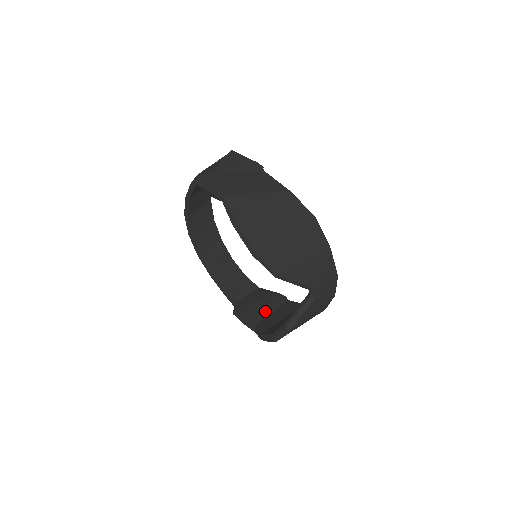
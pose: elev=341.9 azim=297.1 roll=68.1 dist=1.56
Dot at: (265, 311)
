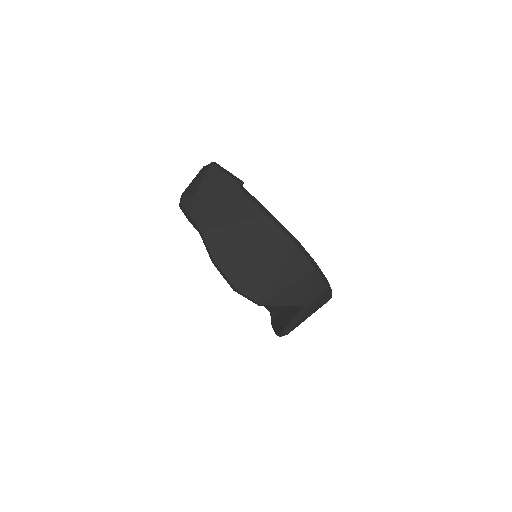
Dot at: occluded
